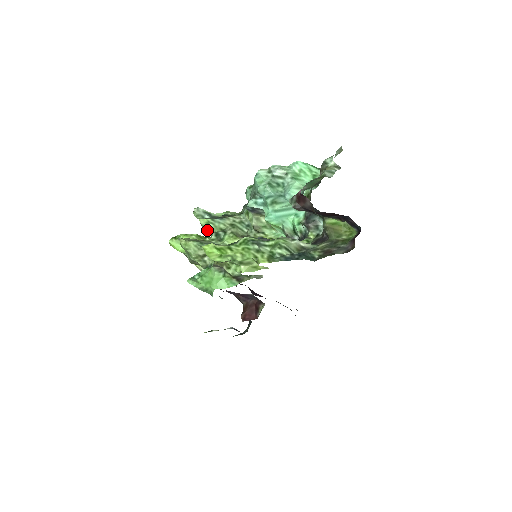
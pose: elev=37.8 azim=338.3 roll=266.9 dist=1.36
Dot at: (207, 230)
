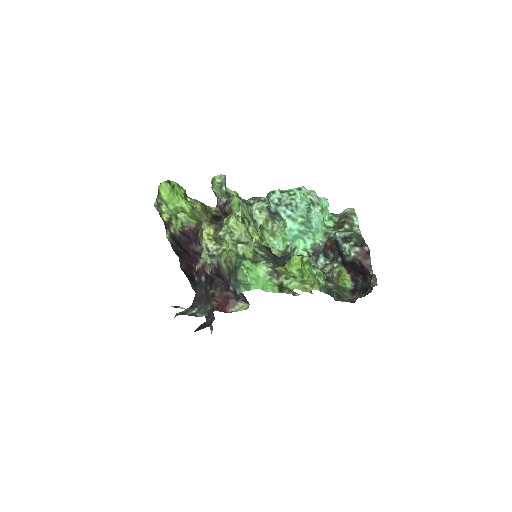
Dot at: (230, 207)
